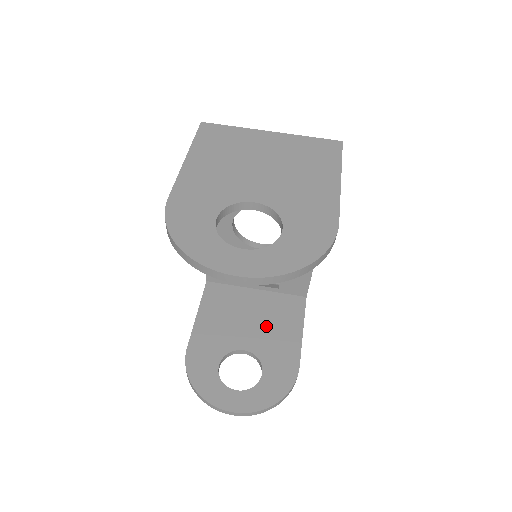
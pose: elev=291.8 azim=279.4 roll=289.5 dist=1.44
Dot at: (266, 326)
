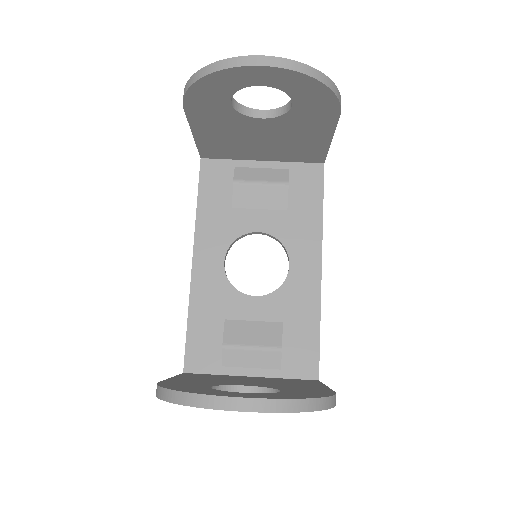
Dot at: (273, 382)
